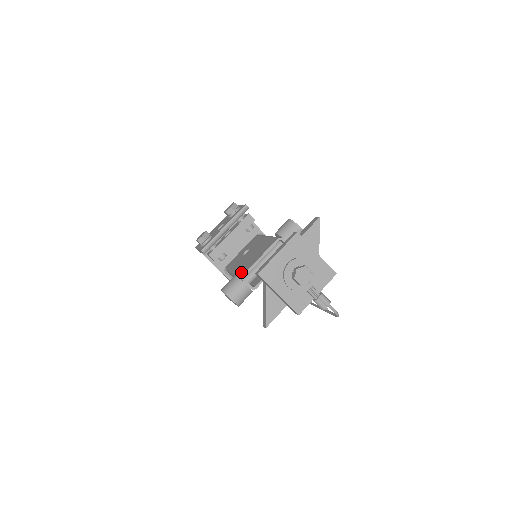
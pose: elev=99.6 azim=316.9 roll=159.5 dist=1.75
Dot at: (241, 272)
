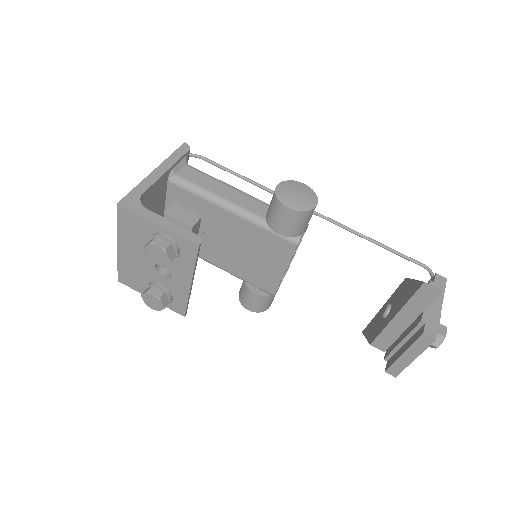
Dot at: (258, 286)
